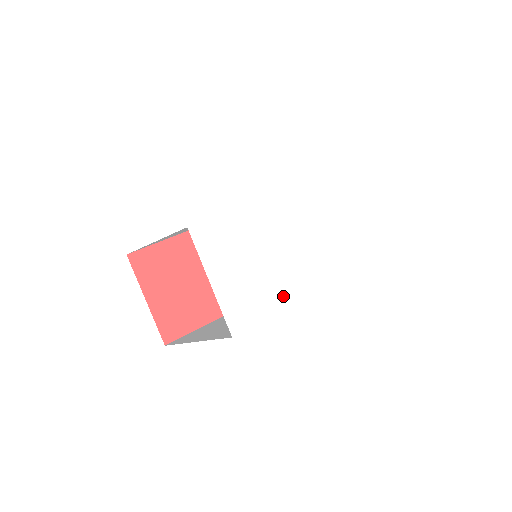
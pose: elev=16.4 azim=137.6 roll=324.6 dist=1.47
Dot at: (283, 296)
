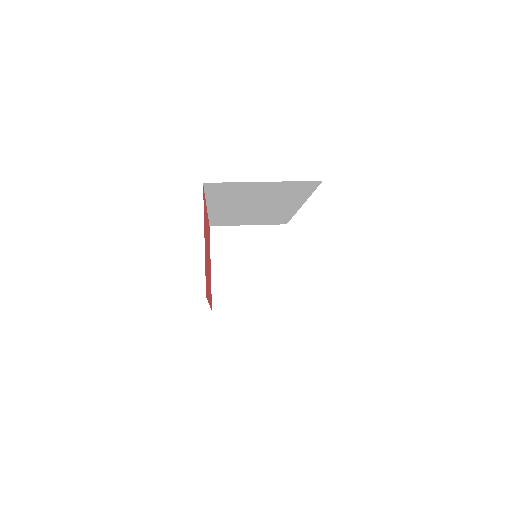
Dot at: occluded
